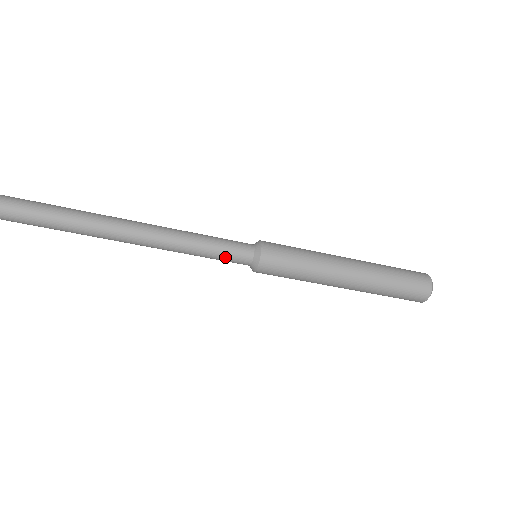
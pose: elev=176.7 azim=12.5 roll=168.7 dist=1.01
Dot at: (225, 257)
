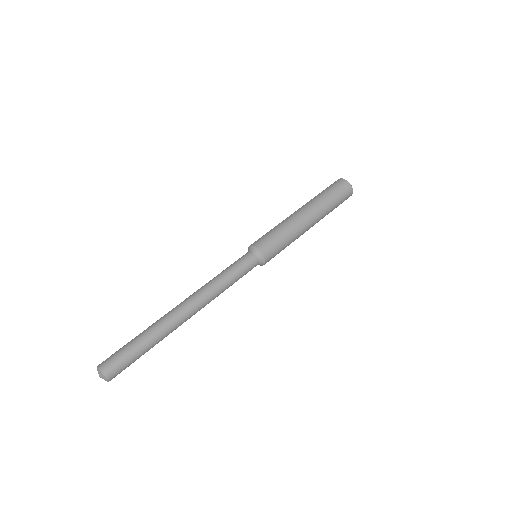
Dot at: (244, 273)
